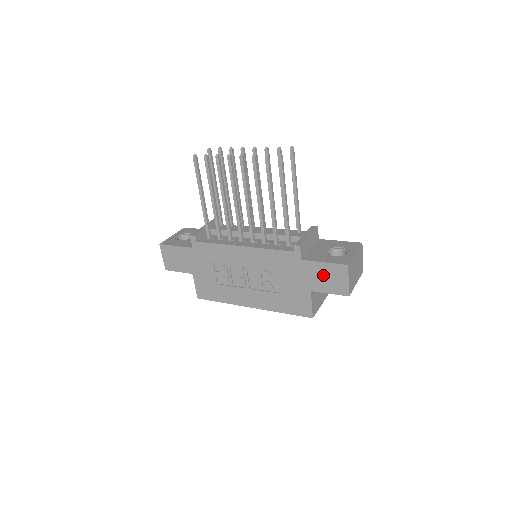
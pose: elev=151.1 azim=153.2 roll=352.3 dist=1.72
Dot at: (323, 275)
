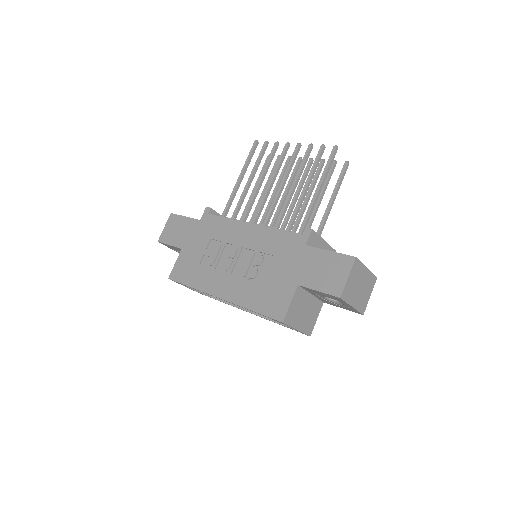
Dot at: (321, 266)
